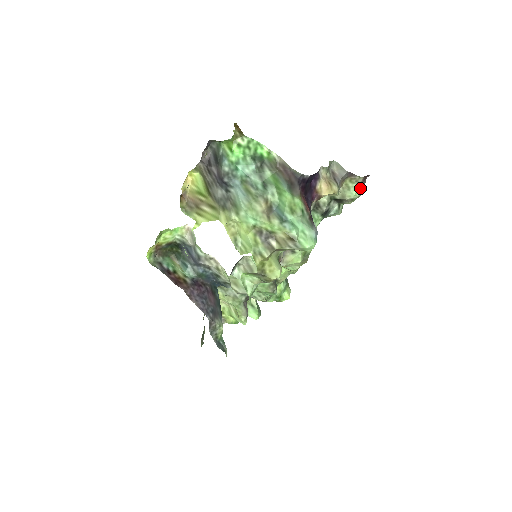
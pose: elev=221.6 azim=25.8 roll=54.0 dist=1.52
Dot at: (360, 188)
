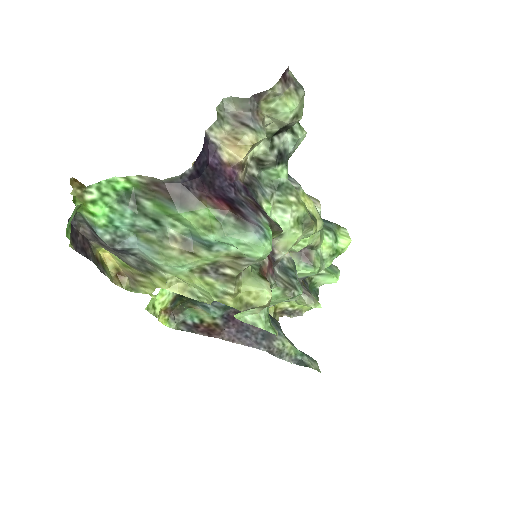
Dot at: (290, 96)
